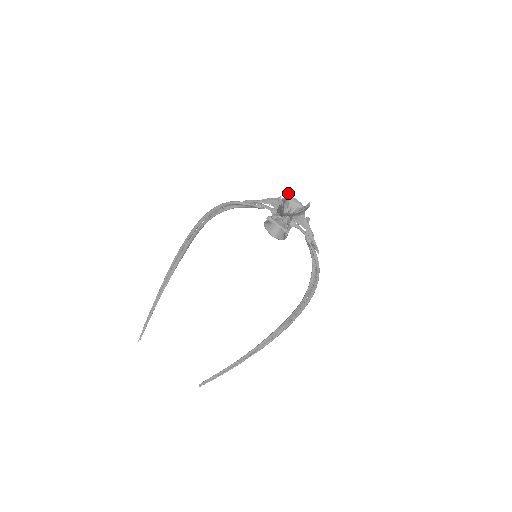
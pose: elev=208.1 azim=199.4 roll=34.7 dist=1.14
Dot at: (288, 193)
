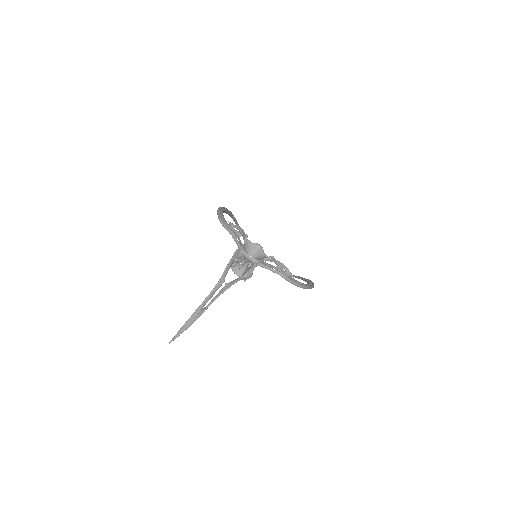
Dot at: (237, 252)
